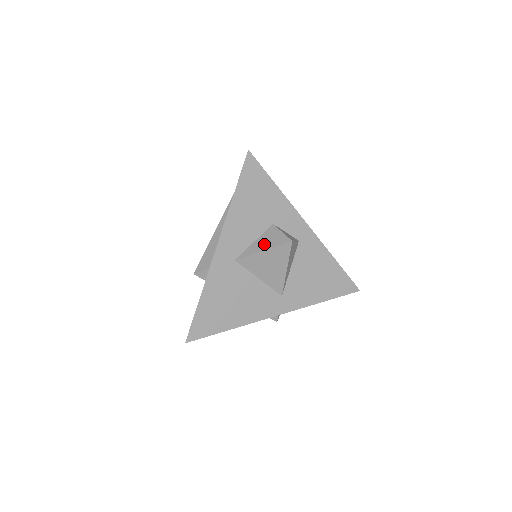
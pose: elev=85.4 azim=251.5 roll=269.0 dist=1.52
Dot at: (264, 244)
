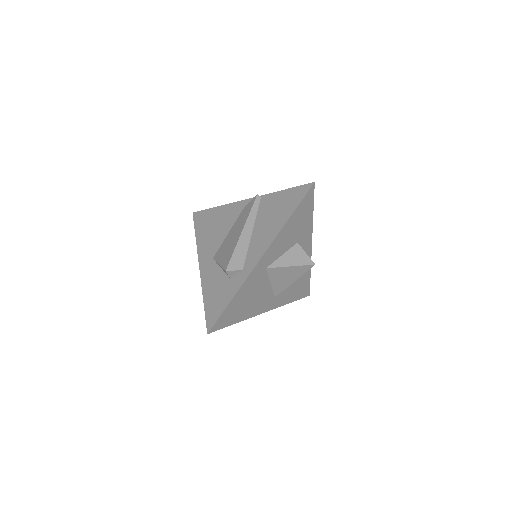
Dot at: (292, 260)
